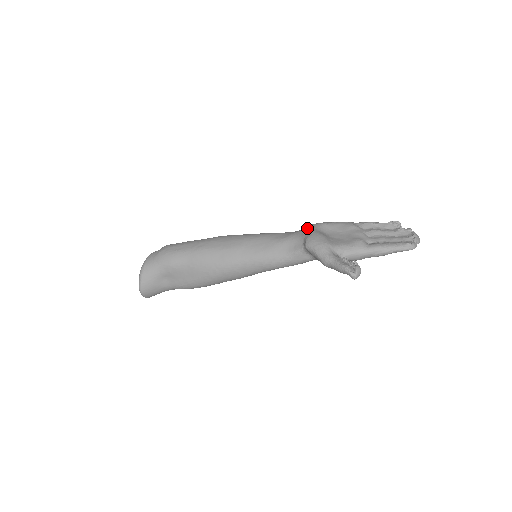
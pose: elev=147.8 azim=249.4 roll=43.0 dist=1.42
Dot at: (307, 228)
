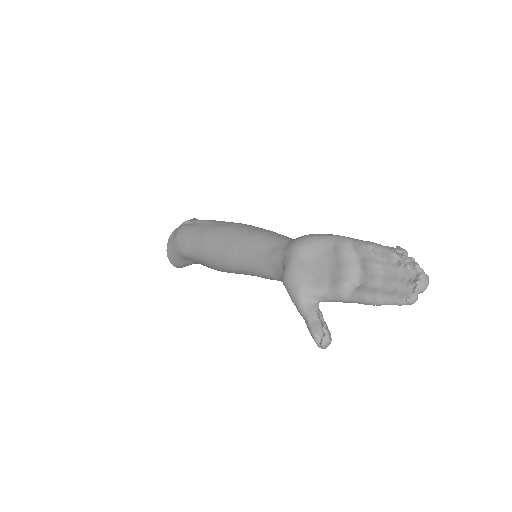
Dot at: (290, 250)
